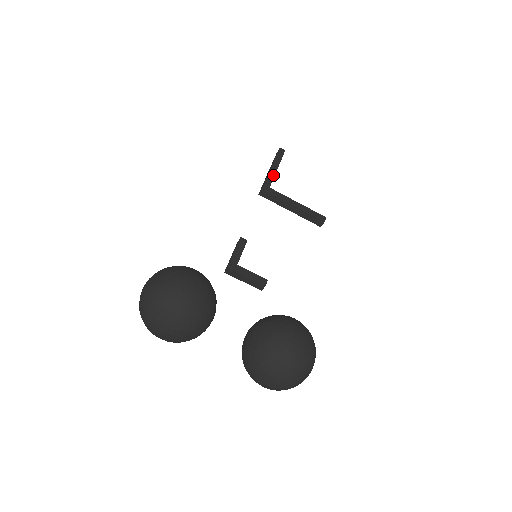
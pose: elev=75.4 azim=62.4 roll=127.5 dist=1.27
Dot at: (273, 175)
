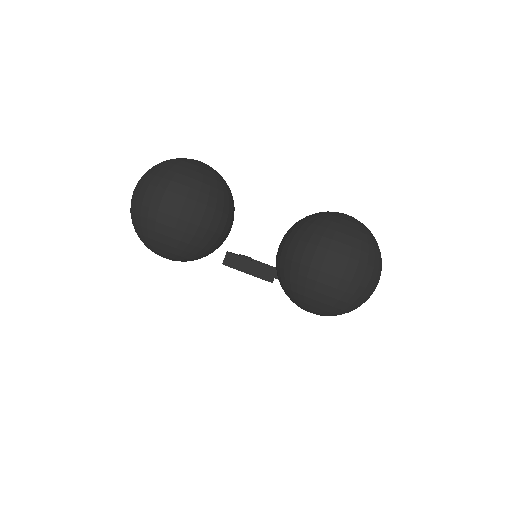
Dot at: occluded
